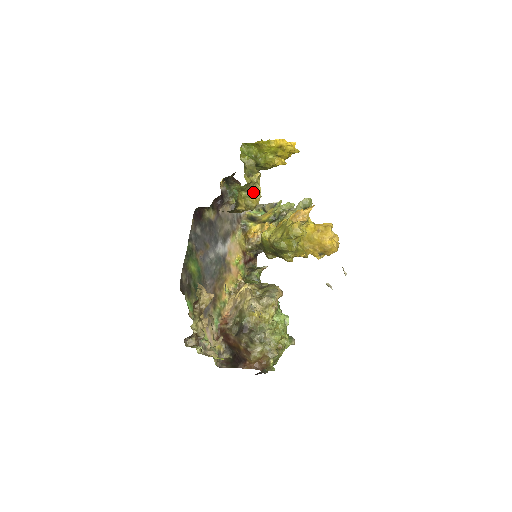
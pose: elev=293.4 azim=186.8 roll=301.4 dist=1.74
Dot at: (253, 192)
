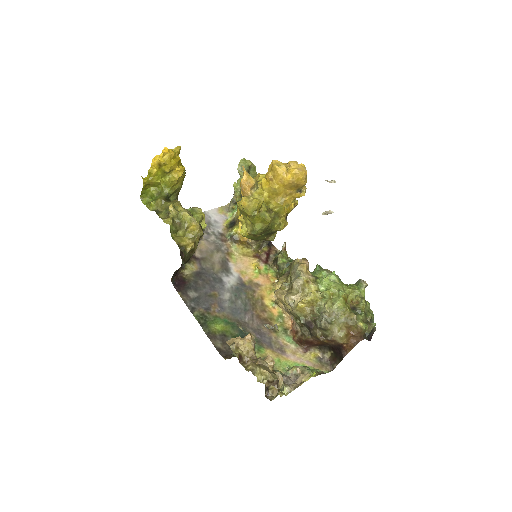
Dot at: (185, 223)
